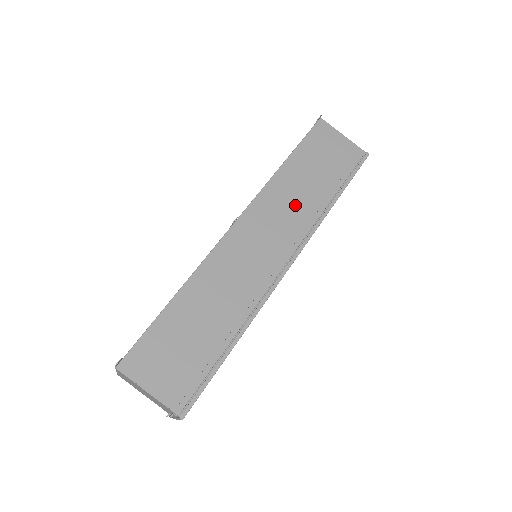
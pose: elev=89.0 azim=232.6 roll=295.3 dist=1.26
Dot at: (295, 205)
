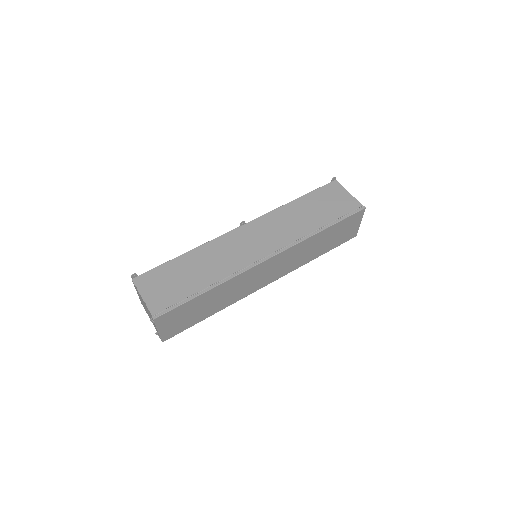
Dot at: (290, 225)
